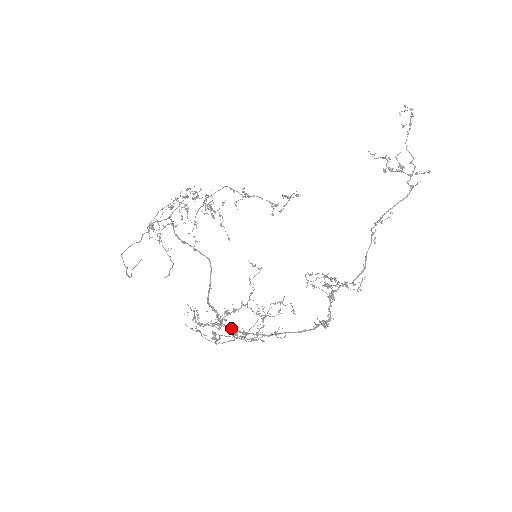
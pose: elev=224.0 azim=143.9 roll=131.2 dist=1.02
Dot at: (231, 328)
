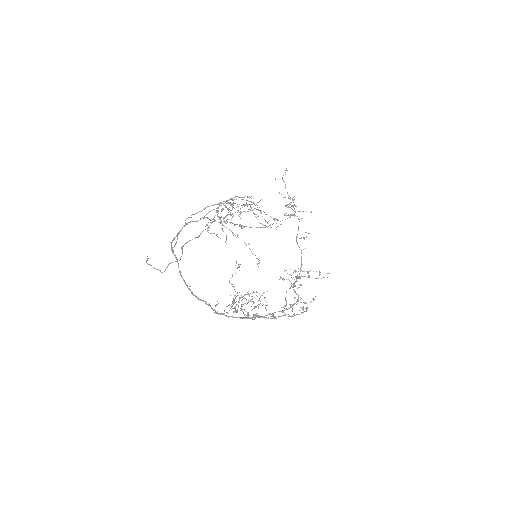
Dot at: occluded
